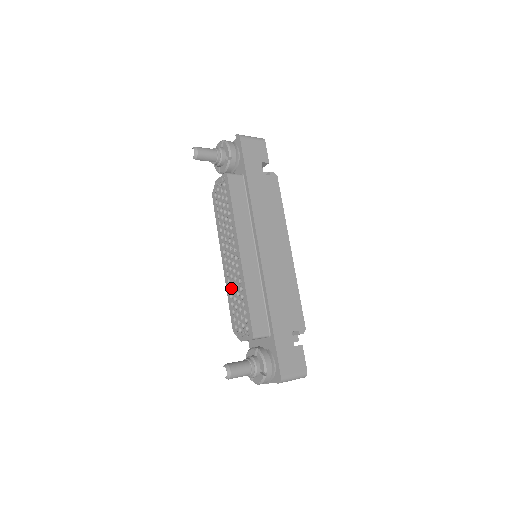
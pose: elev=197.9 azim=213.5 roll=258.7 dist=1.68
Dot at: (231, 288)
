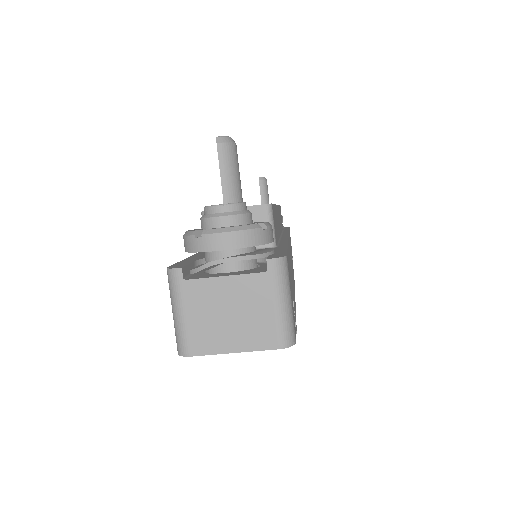
Dot at: occluded
